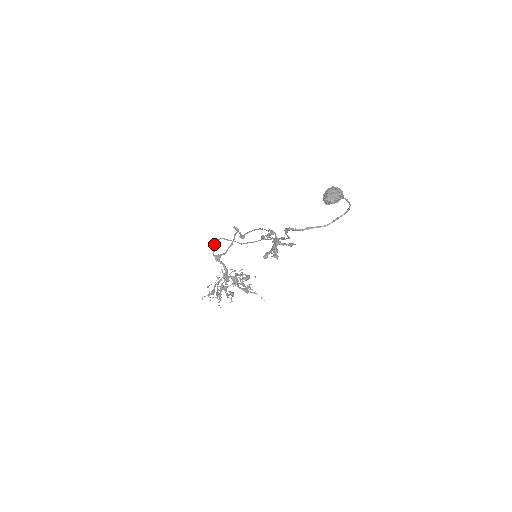
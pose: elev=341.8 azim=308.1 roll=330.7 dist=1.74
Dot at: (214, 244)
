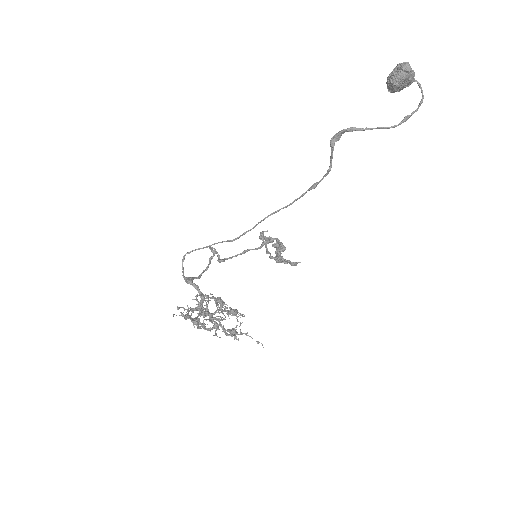
Dot at: (184, 259)
